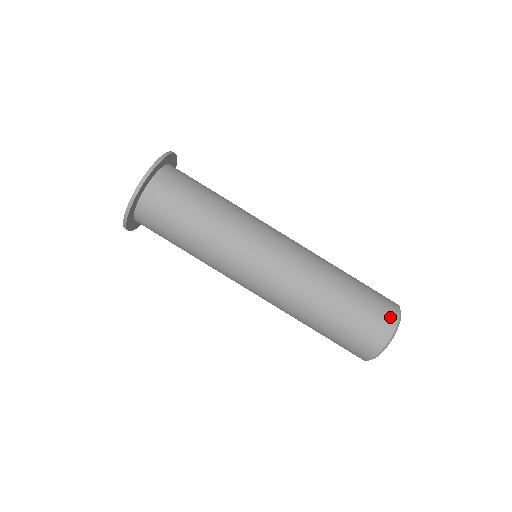
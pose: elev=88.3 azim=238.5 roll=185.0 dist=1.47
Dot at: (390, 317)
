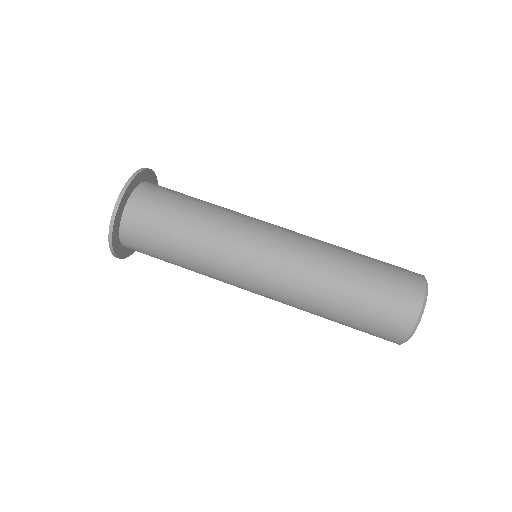
Dot at: occluded
